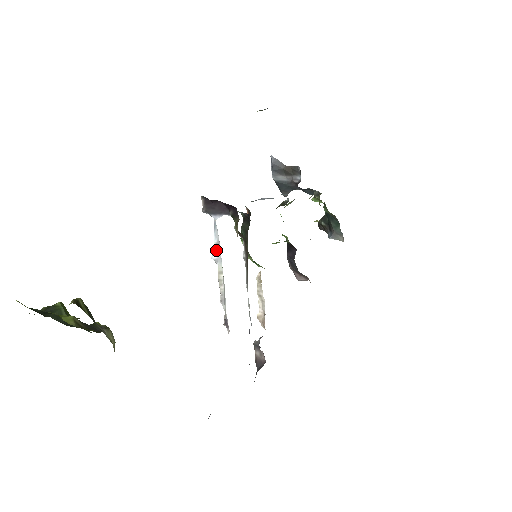
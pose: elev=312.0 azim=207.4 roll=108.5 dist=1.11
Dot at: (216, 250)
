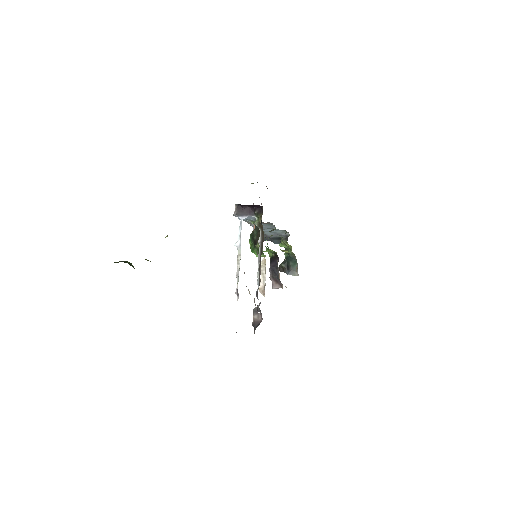
Dot at: (239, 240)
